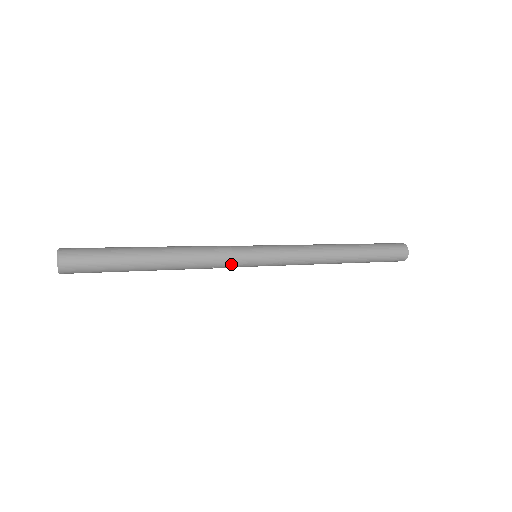
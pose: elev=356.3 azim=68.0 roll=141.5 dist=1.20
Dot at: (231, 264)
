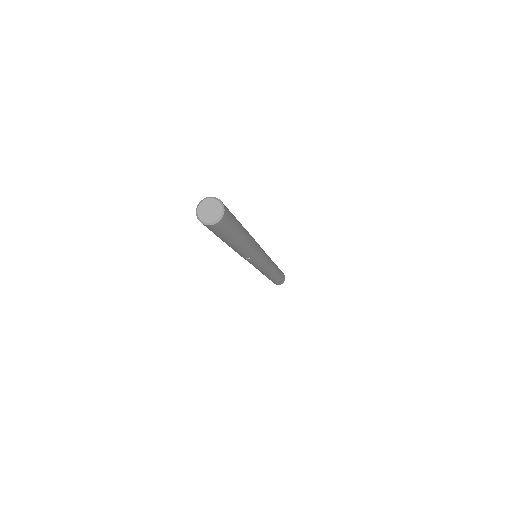
Dot at: (254, 260)
